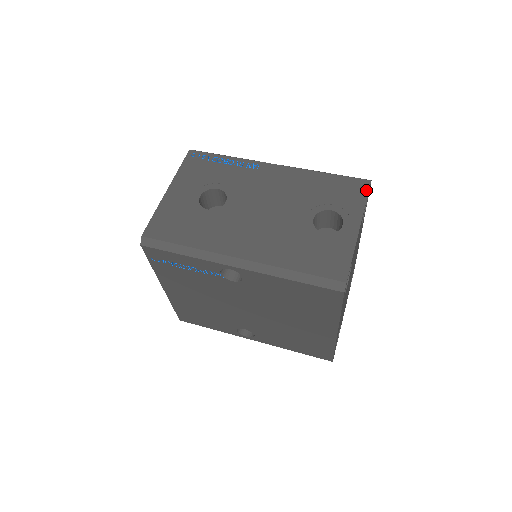
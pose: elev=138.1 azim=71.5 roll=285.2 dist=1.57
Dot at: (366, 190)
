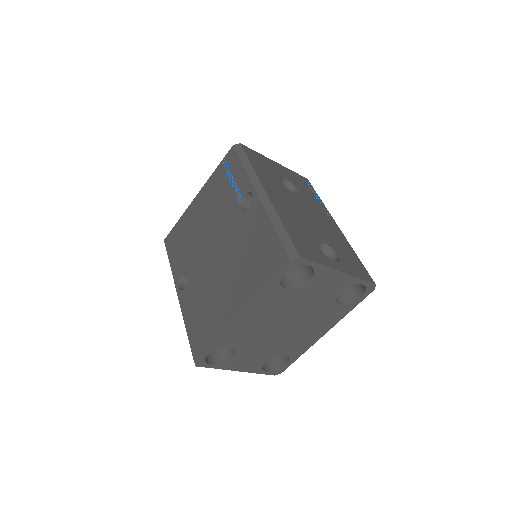
Dot at: (367, 280)
